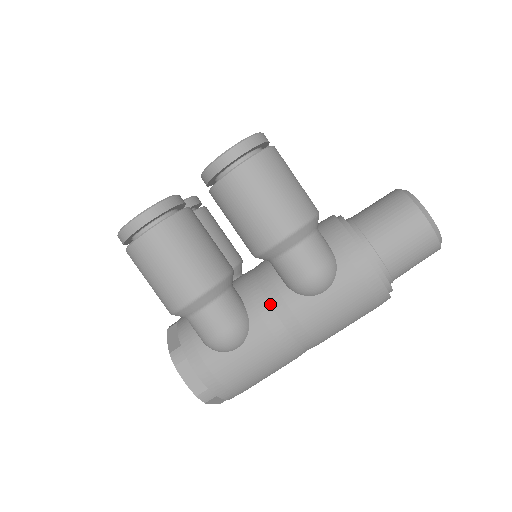
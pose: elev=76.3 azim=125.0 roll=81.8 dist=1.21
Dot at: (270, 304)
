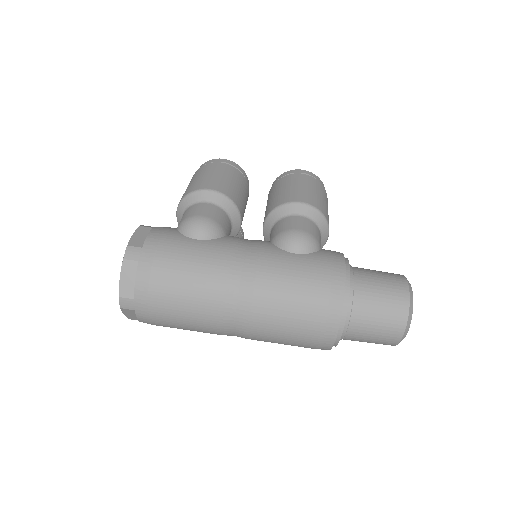
Dot at: (248, 241)
